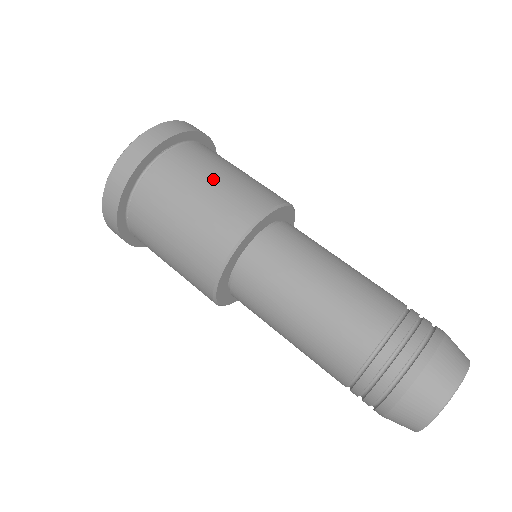
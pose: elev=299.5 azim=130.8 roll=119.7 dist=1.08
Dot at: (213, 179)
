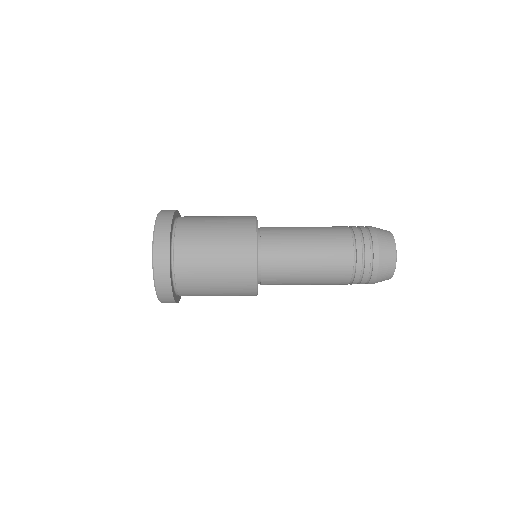
Dot at: occluded
